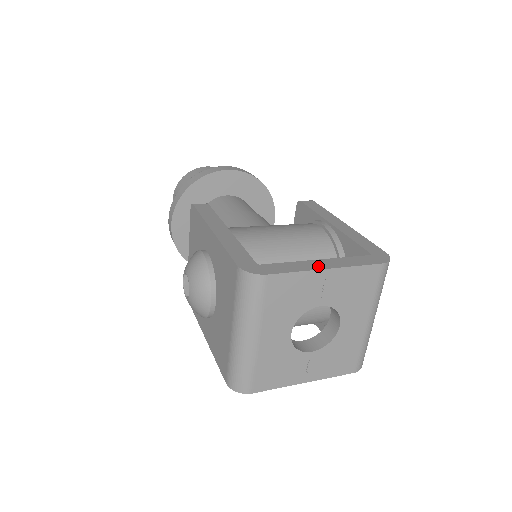
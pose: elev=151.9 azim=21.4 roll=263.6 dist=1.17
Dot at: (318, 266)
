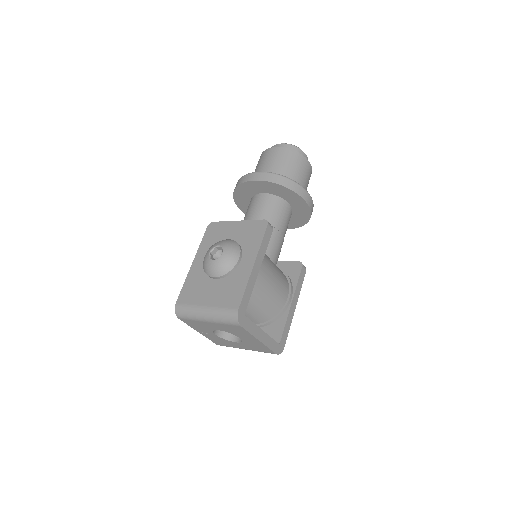
Dot at: (259, 336)
